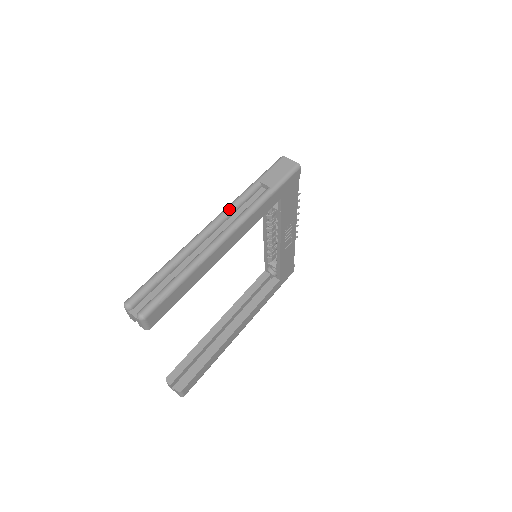
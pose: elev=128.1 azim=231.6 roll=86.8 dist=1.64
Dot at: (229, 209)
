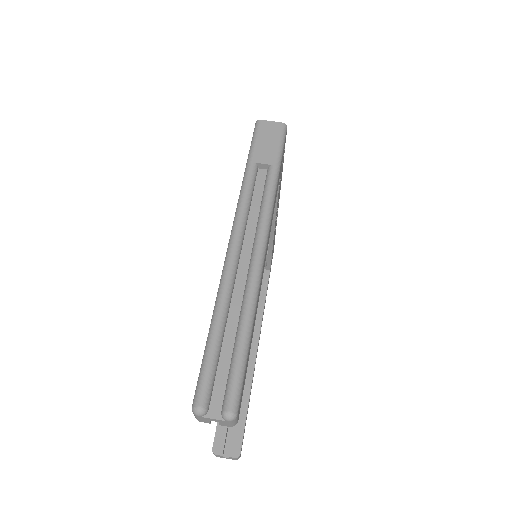
Dot at: (242, 213)
